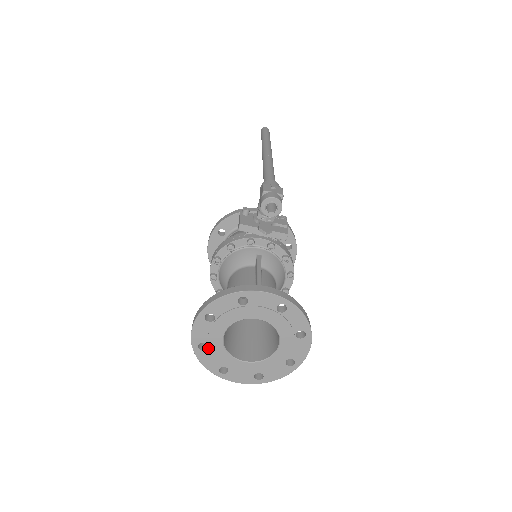
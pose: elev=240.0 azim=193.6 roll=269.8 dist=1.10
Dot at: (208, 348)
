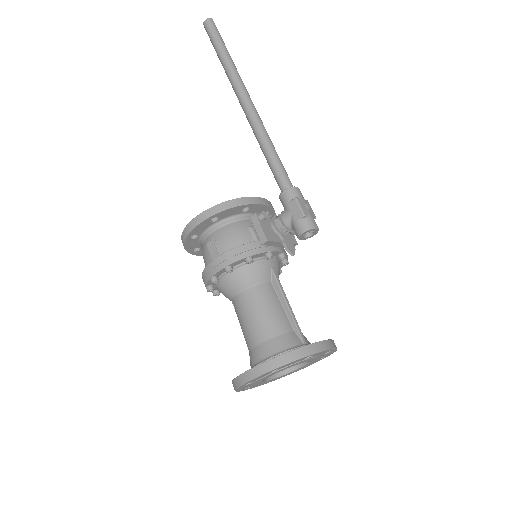
Dot at: (251, 383)
